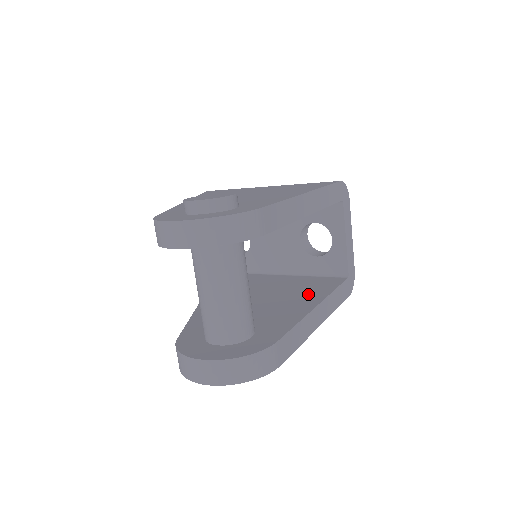
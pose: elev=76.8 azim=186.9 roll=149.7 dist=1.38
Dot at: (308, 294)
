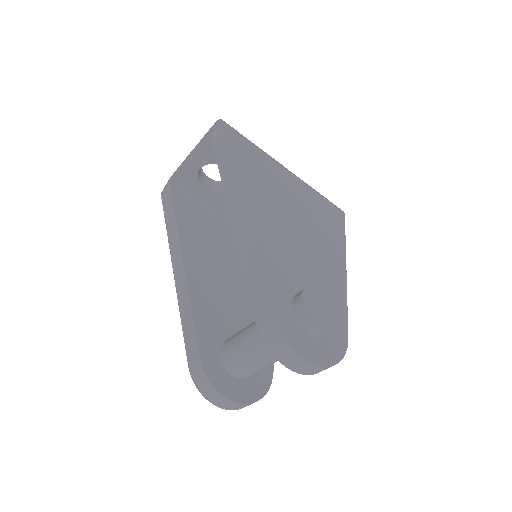
Dot at: occluded
